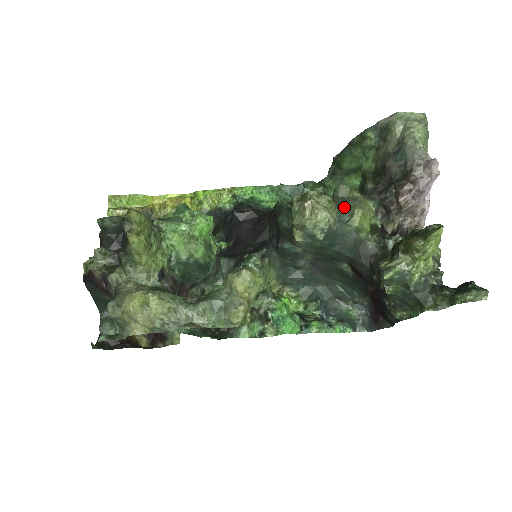
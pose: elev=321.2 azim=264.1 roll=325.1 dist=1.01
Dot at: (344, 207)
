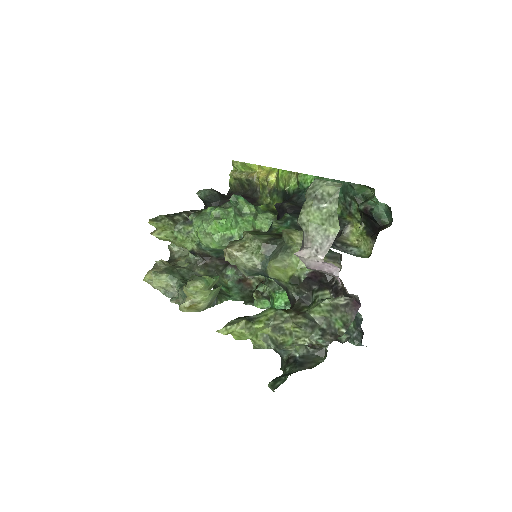
Dot at: (273, 254)
